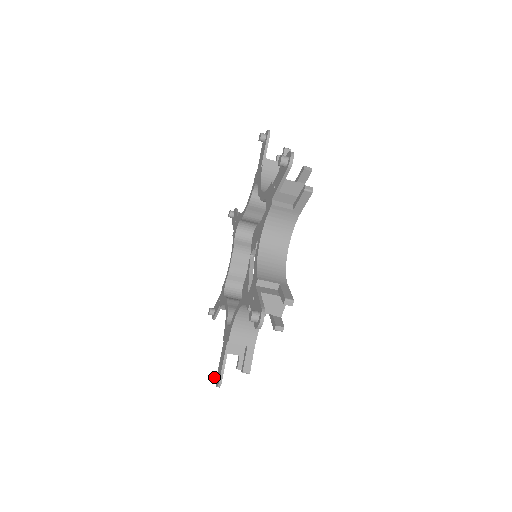
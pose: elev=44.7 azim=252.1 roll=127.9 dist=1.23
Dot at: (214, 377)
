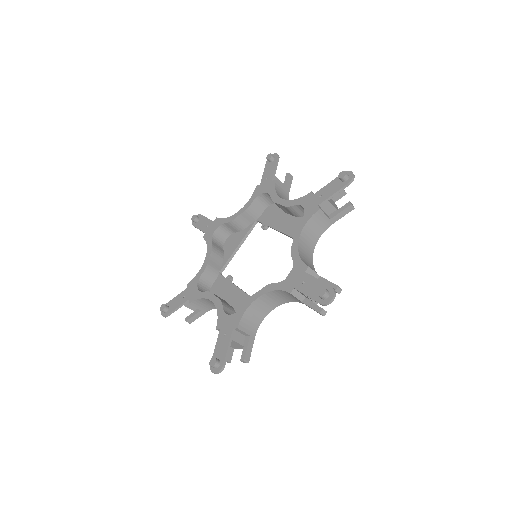
Dot at: (164, 310)
